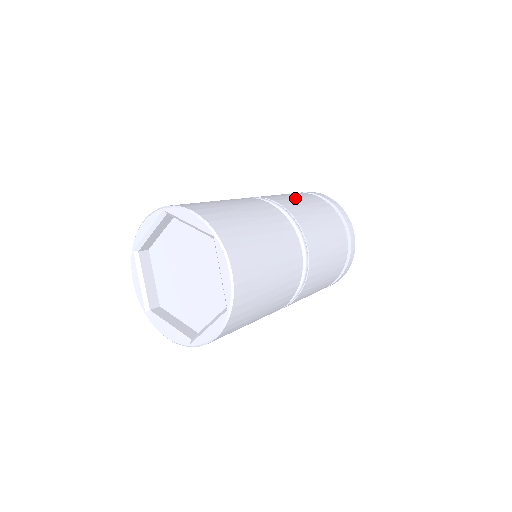
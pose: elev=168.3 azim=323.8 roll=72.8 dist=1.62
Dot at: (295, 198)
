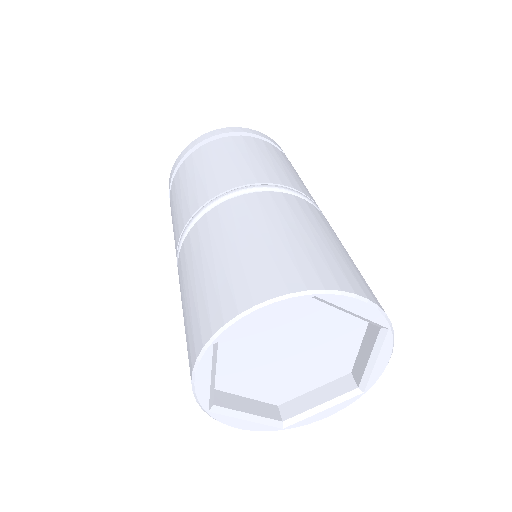
Dot at: (213, 167)
